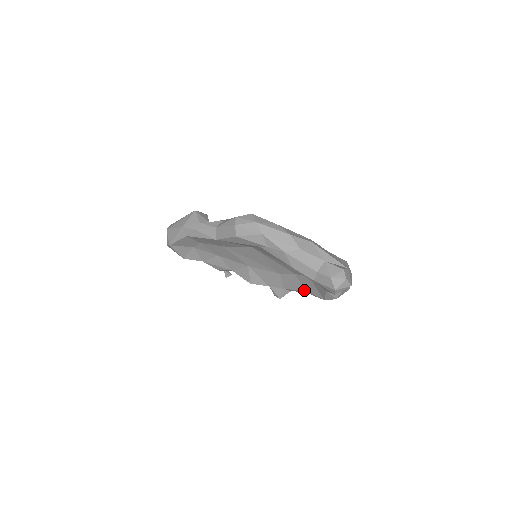
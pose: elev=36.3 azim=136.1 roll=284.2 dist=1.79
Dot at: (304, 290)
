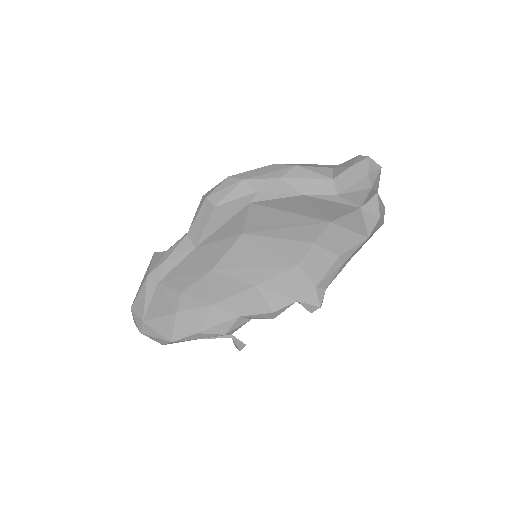
Dot at: (338, 257)
